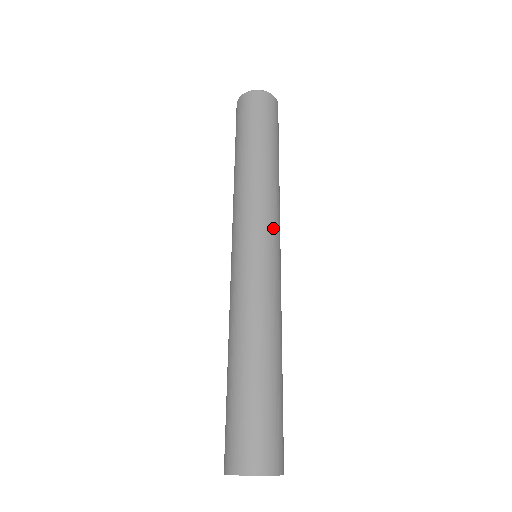
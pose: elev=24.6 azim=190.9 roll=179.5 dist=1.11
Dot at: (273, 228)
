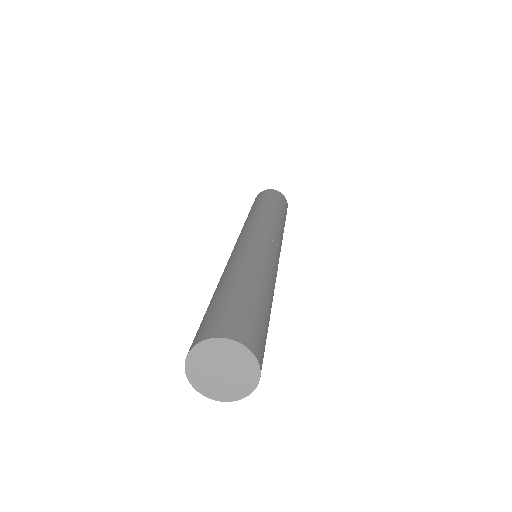
Dot at: (254, 227)
